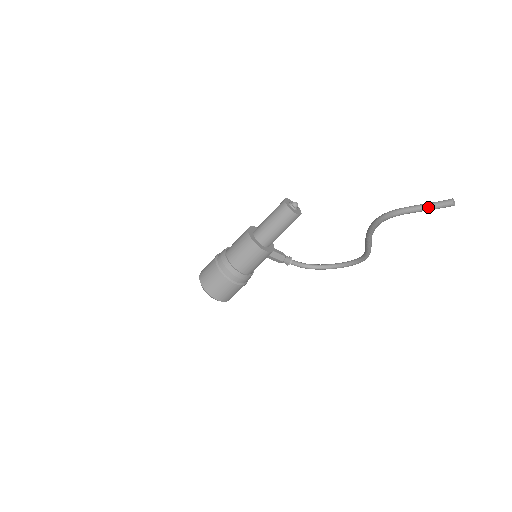
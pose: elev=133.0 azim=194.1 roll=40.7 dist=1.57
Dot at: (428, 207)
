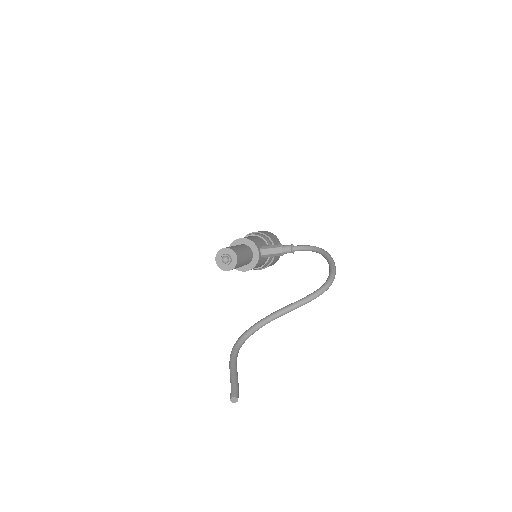
Dot at: (231, 382)
